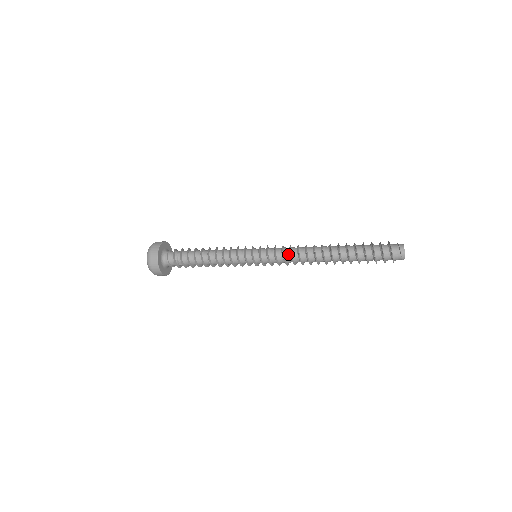
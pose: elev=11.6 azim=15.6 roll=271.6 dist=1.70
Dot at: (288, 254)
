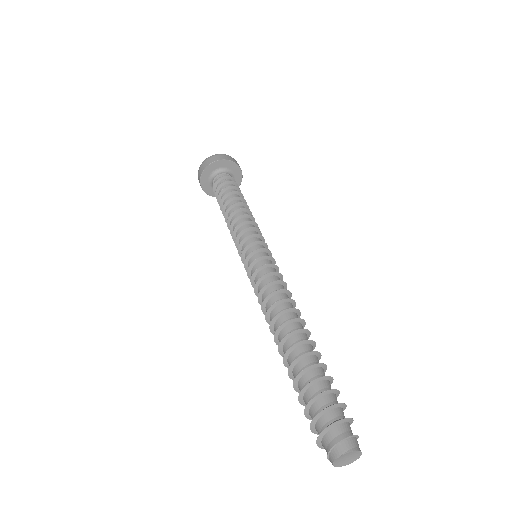
Dot at: (261, 292)
